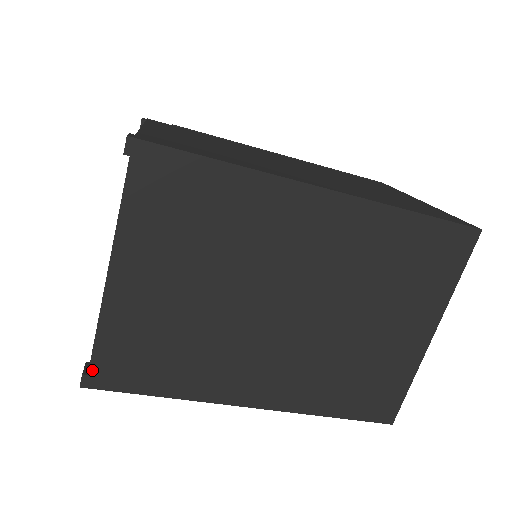
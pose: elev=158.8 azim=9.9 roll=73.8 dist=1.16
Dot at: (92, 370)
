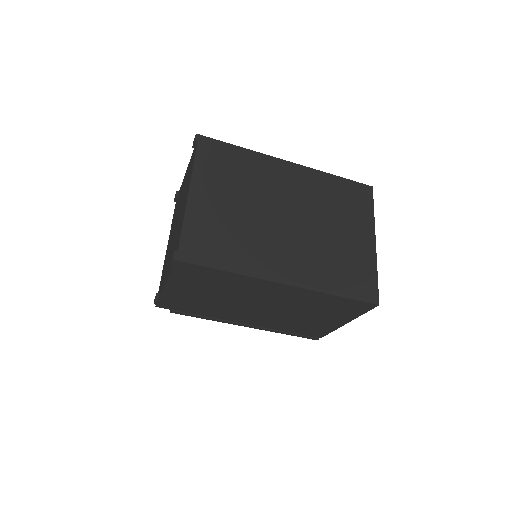
Dot at: (180, 248)
